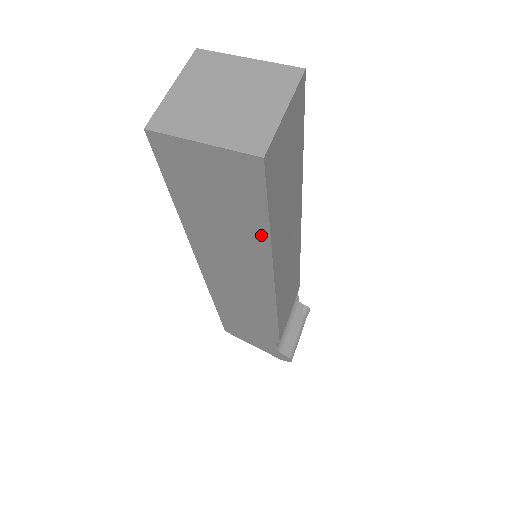
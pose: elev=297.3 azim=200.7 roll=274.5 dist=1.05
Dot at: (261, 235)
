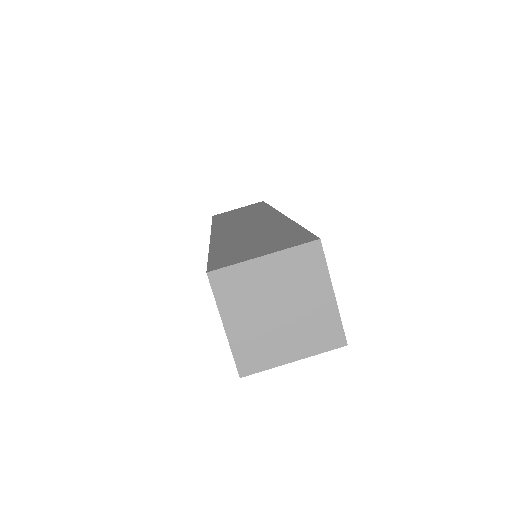
Dot at: occluded
